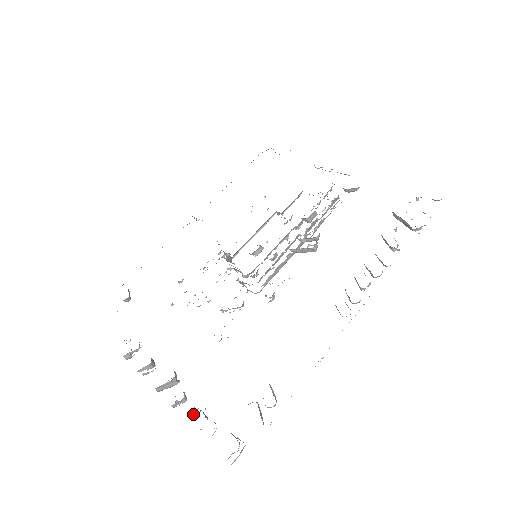
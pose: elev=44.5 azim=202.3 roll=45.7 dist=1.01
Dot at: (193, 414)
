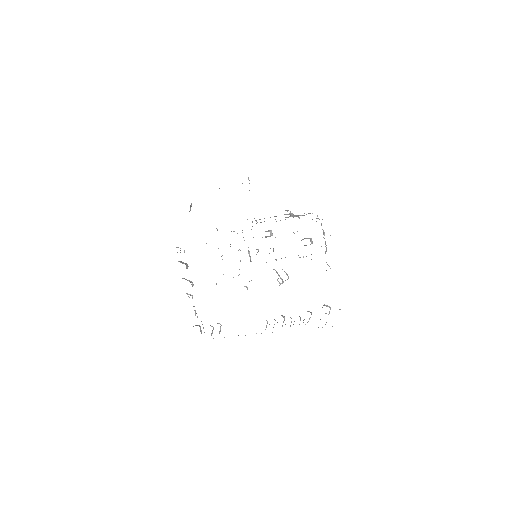
Dot at: occluded
